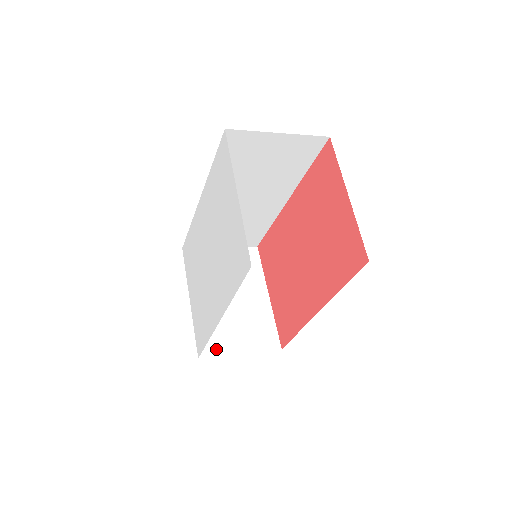
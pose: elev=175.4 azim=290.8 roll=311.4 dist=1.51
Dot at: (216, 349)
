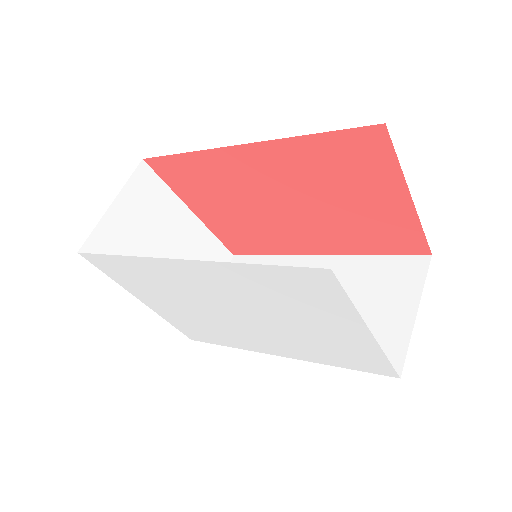
Dot at: occluded
